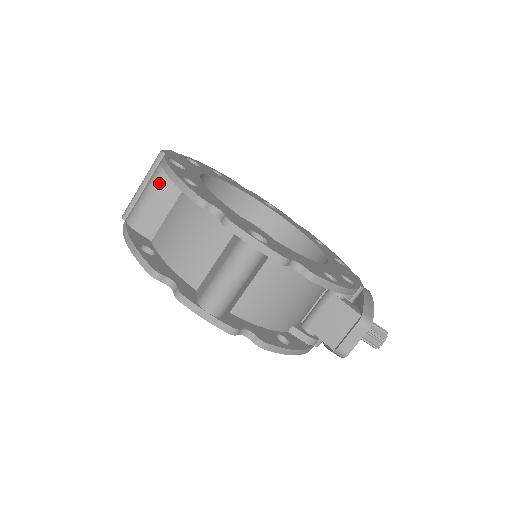
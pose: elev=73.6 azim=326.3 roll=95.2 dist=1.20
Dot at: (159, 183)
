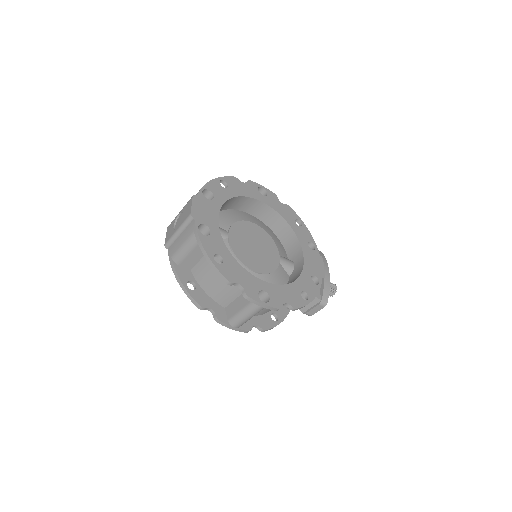
Dot at: (194, 245)
